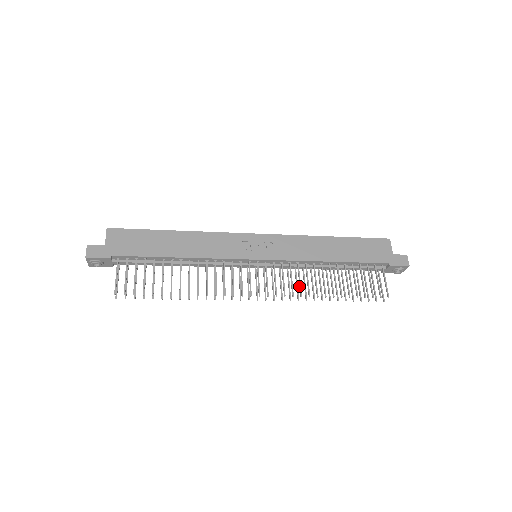
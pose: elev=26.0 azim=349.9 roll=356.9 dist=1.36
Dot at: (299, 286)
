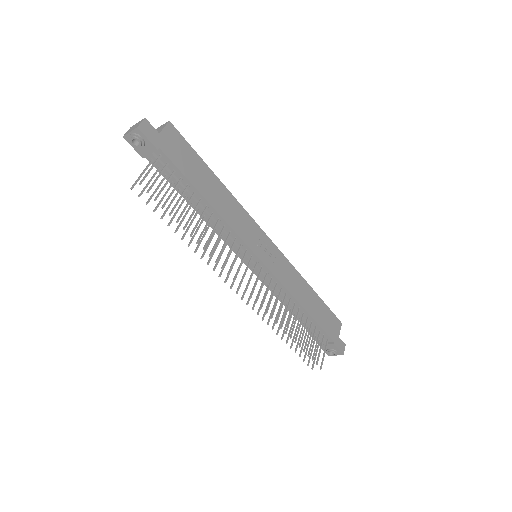
Dot at: (274, 308)
